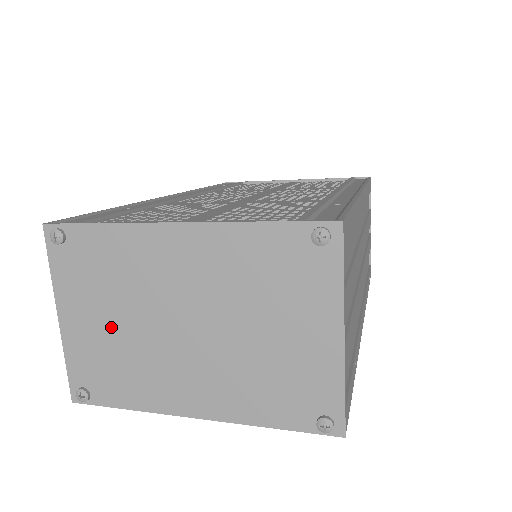
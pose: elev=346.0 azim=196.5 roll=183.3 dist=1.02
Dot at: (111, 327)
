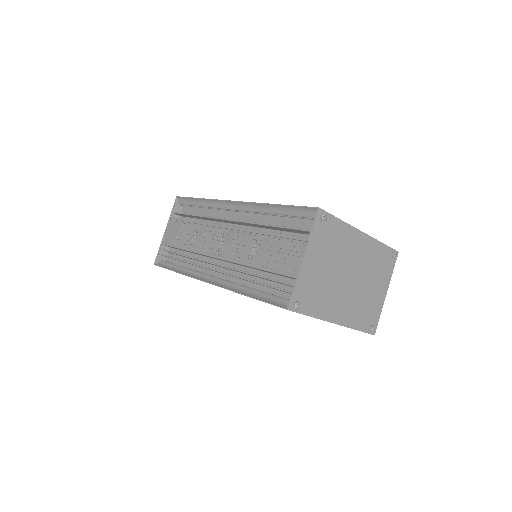
Dot at: (324, 270)
